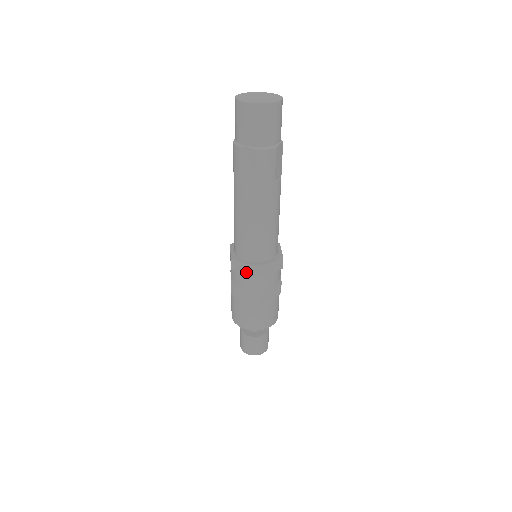
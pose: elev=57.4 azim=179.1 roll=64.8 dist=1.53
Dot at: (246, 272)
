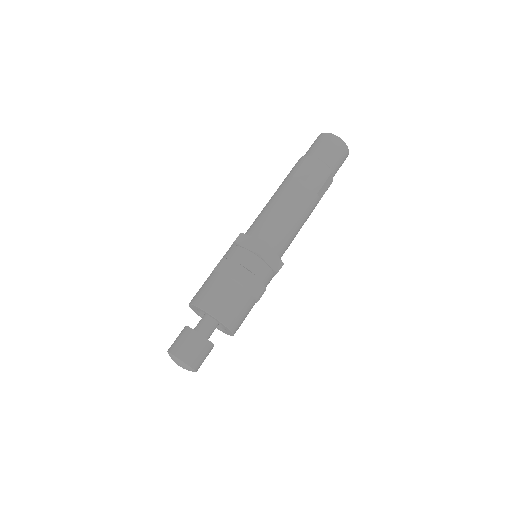
Dot at: (249, 246)
